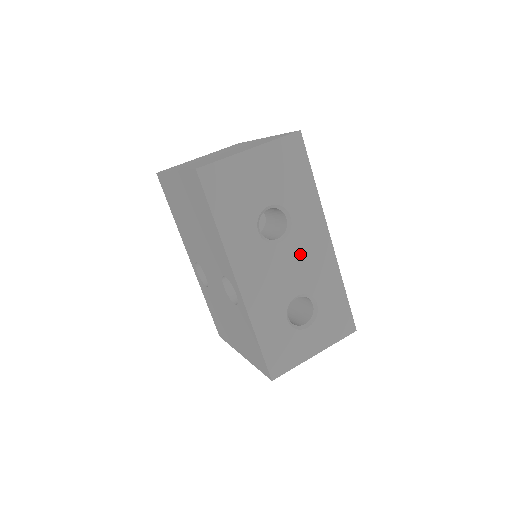
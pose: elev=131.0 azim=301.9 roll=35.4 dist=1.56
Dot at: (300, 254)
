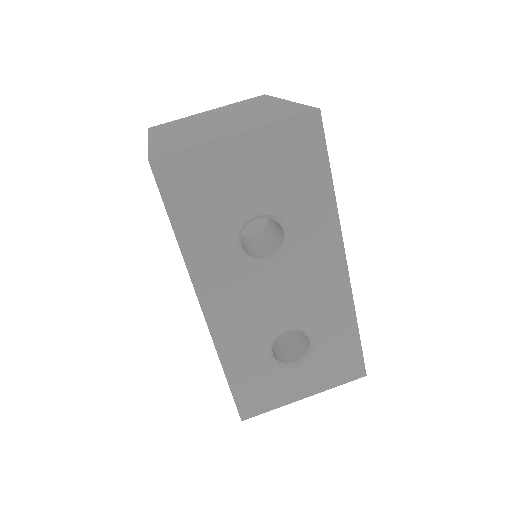
Dot at: (298, 280)
